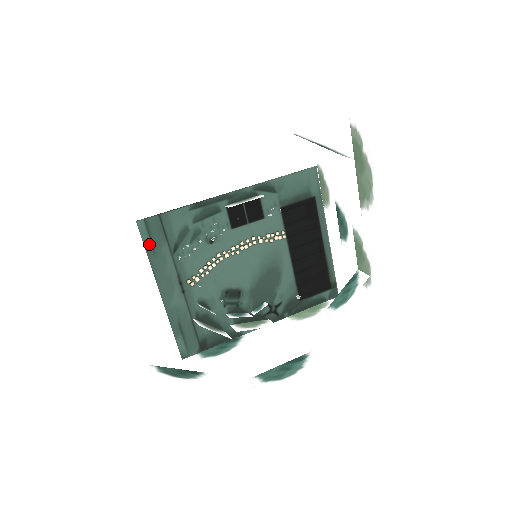
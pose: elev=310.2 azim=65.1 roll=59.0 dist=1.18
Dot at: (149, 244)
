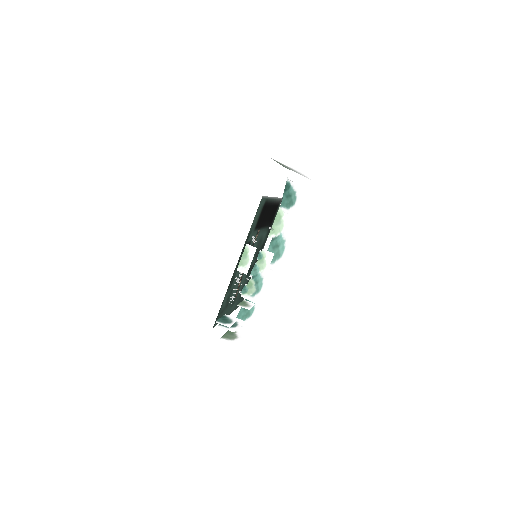
Dot at: occluded
